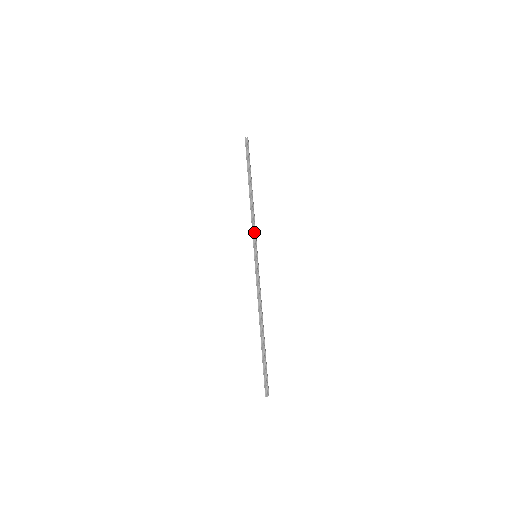
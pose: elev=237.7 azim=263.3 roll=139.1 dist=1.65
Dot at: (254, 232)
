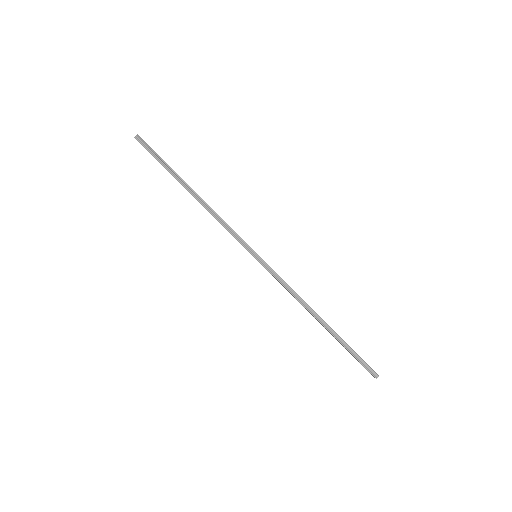
Dot at: (234, 233)
